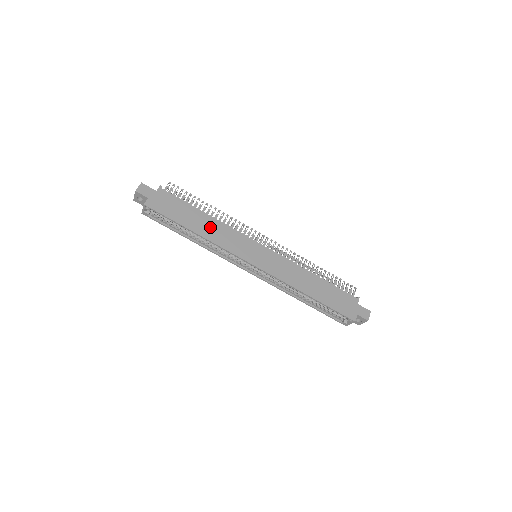
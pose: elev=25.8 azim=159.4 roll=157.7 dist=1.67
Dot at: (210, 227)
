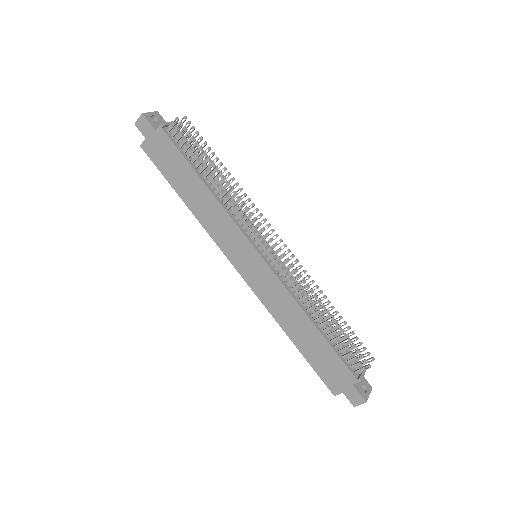
Dot at: (203, 203)
